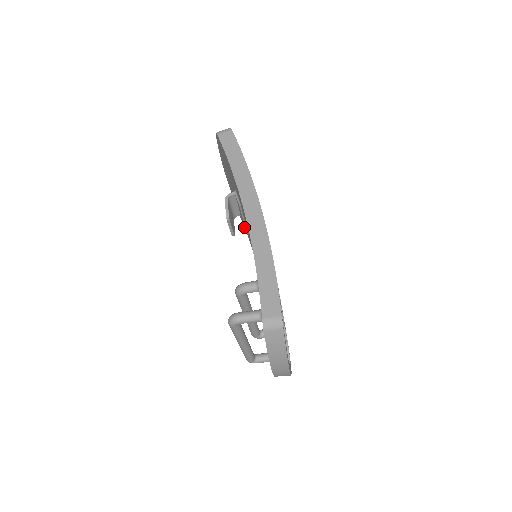
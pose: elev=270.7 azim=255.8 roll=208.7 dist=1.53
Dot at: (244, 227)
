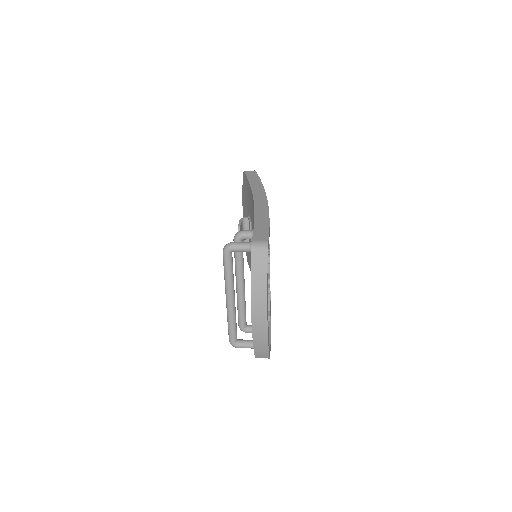
Dot at: occluded
